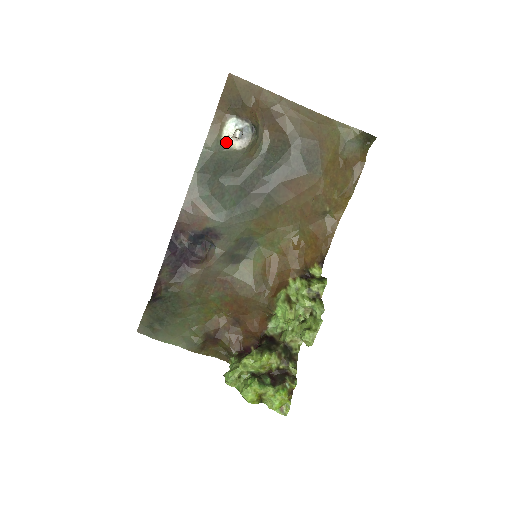
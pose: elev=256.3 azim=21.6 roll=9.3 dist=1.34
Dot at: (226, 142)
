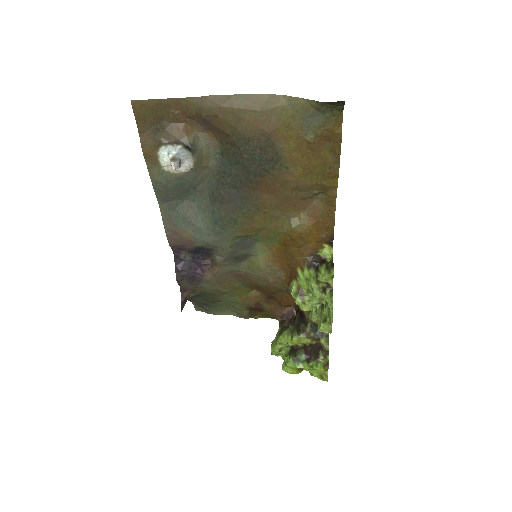
Dot at: (170, 170)
